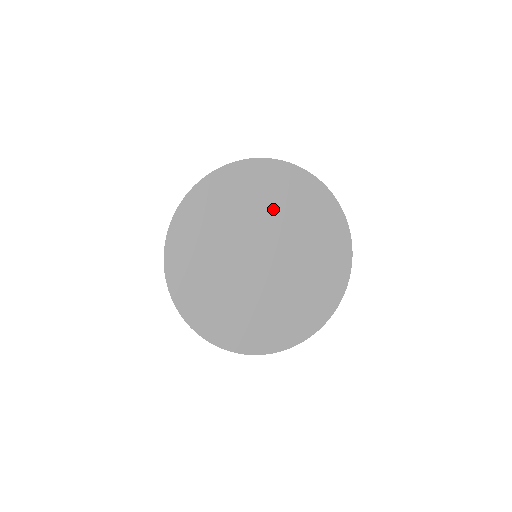
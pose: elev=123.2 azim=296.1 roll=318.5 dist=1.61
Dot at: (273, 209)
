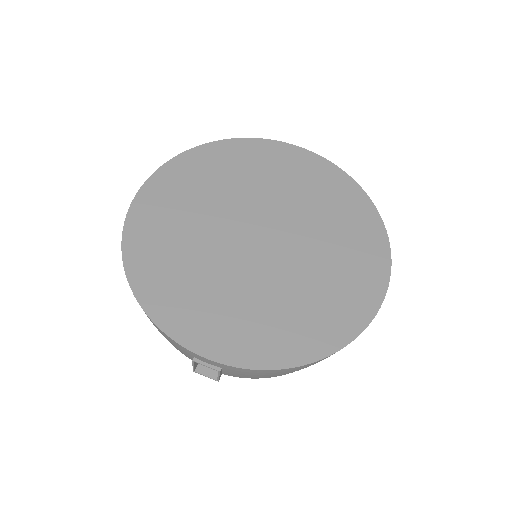
Dot at: (310, 206)
